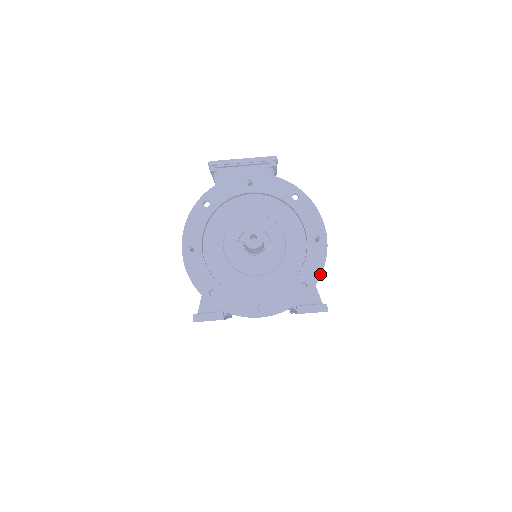
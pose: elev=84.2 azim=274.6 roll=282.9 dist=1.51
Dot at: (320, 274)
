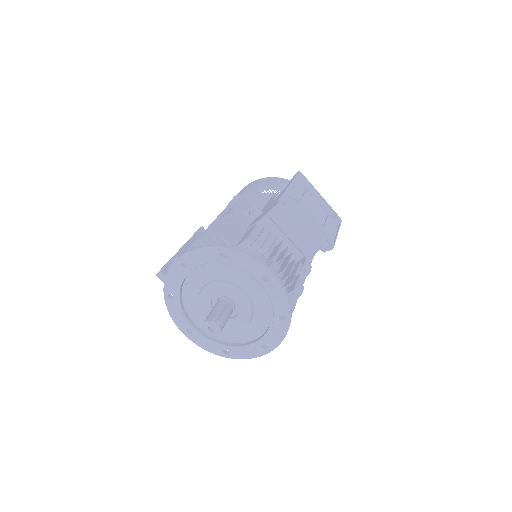
Dot at: occluded
